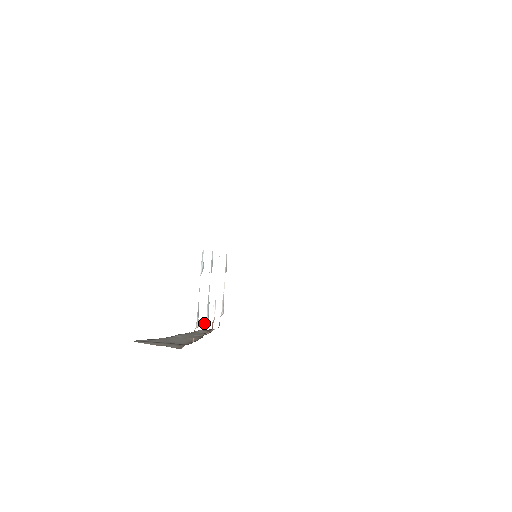
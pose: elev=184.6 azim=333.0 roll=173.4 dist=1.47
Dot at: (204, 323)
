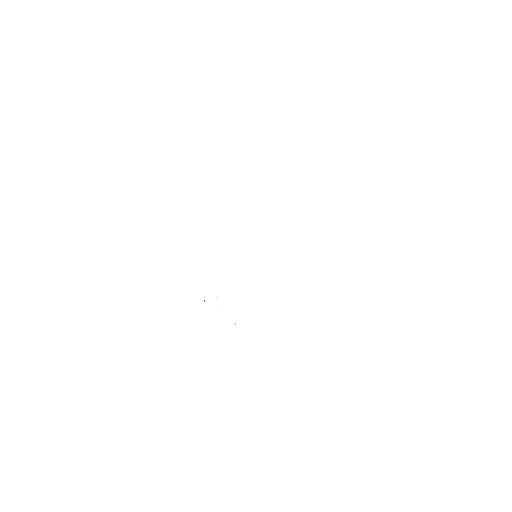
Dot at: occluded
